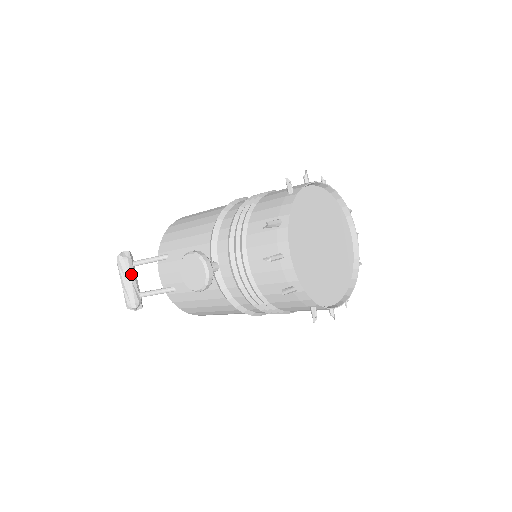
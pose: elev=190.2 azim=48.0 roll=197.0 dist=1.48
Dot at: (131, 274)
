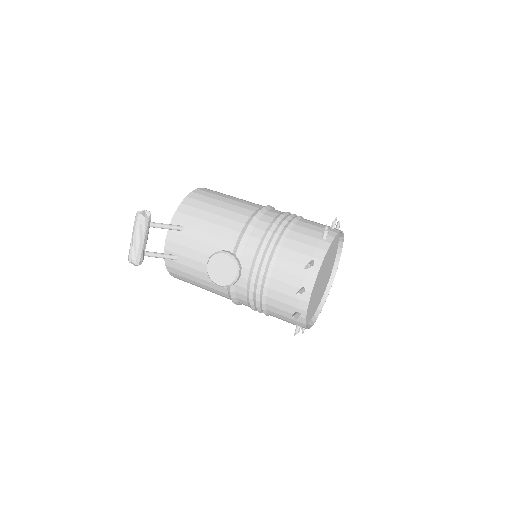
Dot at: (146, 234)
